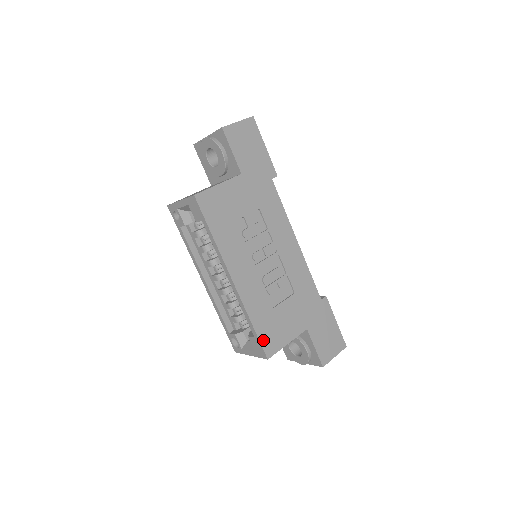
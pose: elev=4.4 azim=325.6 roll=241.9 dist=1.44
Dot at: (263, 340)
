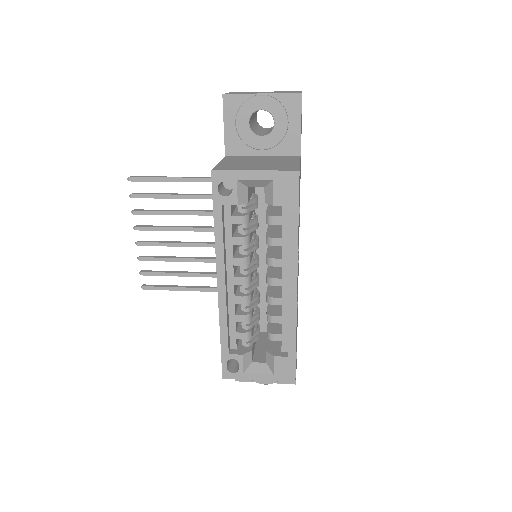
Dot at: occluded
